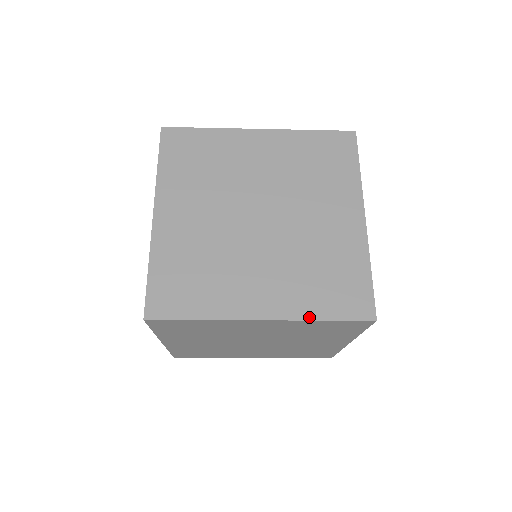
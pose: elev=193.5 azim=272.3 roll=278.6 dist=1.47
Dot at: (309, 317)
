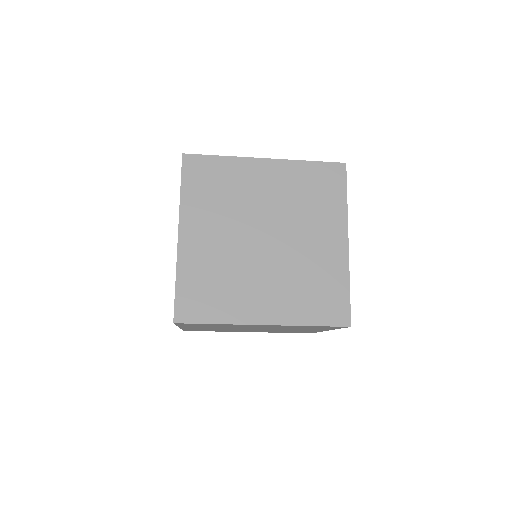
Dot at: (300, 323)
